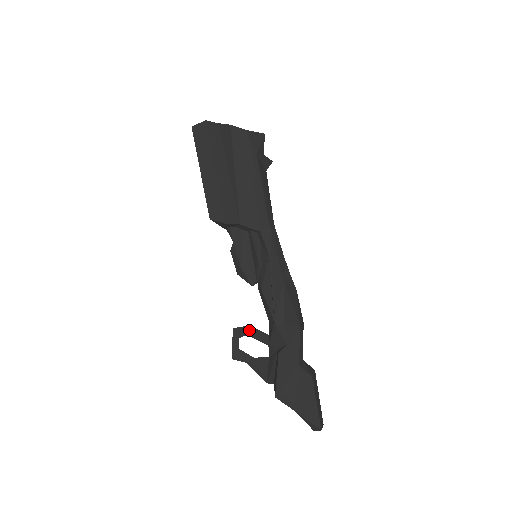
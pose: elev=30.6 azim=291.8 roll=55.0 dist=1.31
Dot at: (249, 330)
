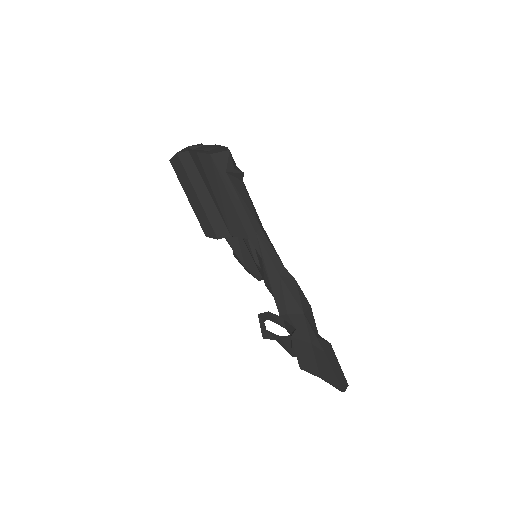
Dot at: (269, 315)
